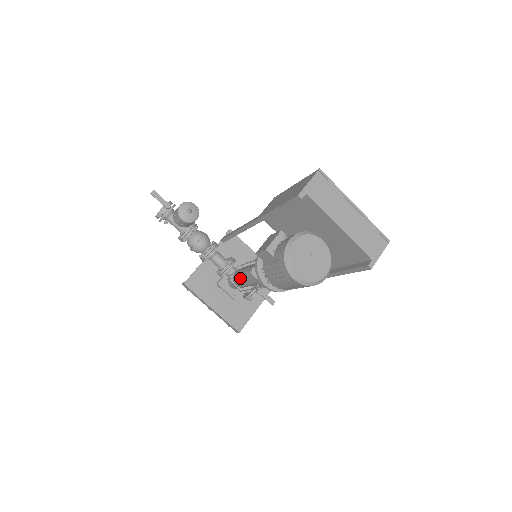
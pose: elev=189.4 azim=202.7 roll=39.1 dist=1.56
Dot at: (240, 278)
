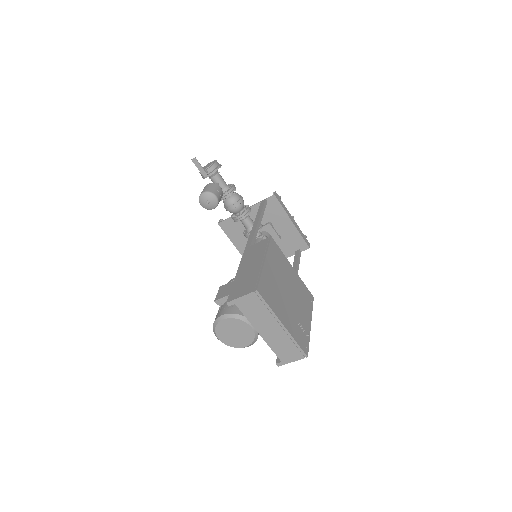
Dot at: occluded
